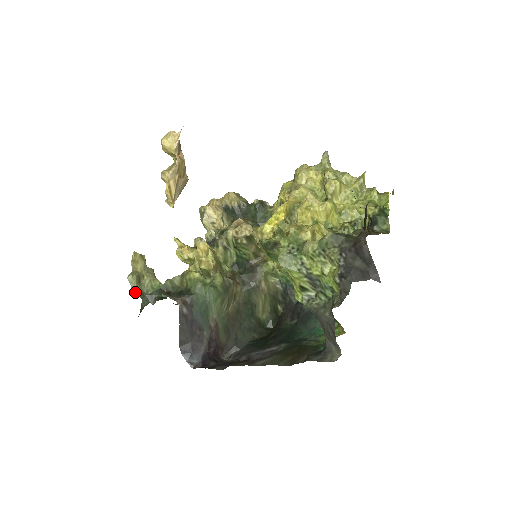
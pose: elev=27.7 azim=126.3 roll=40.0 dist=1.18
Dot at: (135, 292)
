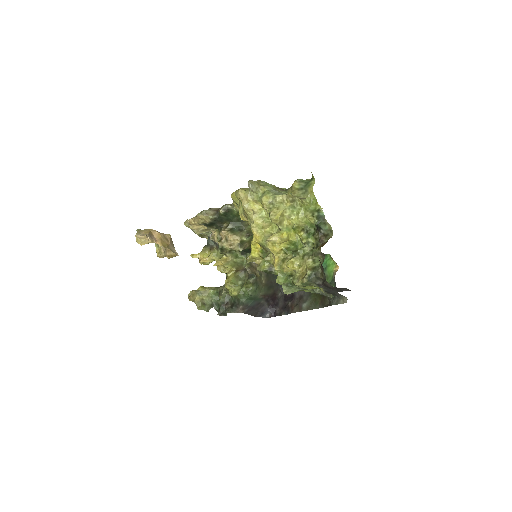
Dot at: (208, 310)
